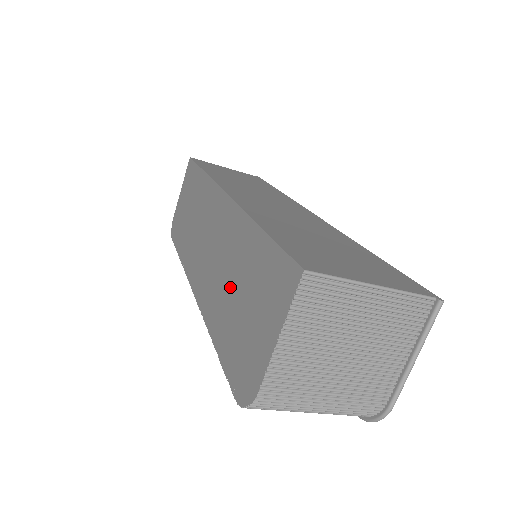
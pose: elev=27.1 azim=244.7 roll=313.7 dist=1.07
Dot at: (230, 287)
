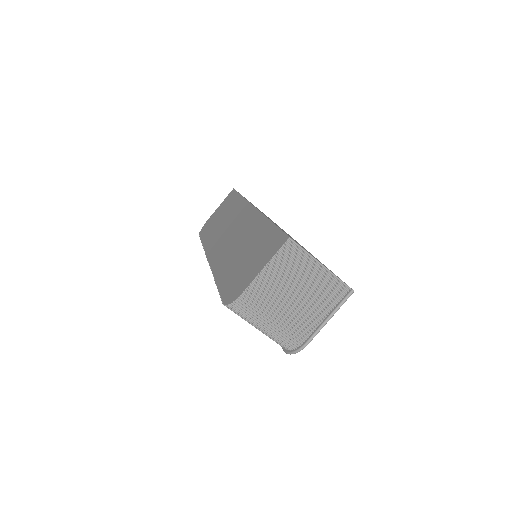
Dot at: (240, 253)
